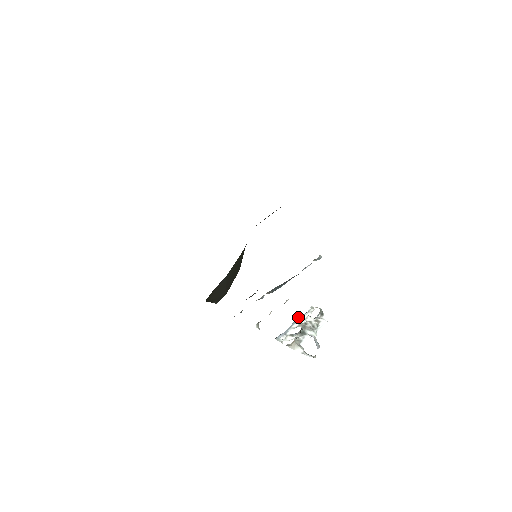
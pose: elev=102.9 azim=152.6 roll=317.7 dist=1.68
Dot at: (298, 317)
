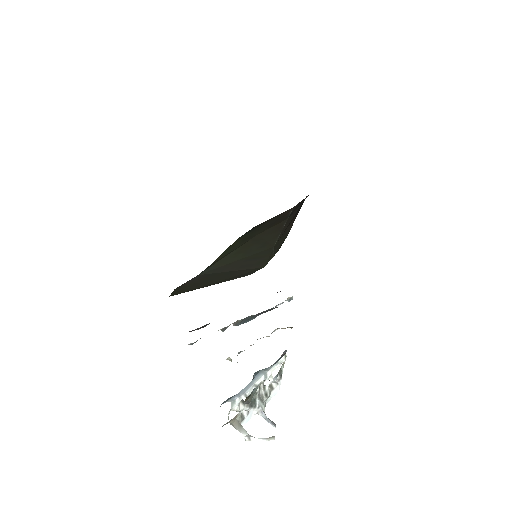
Dot at: (262, 370)
